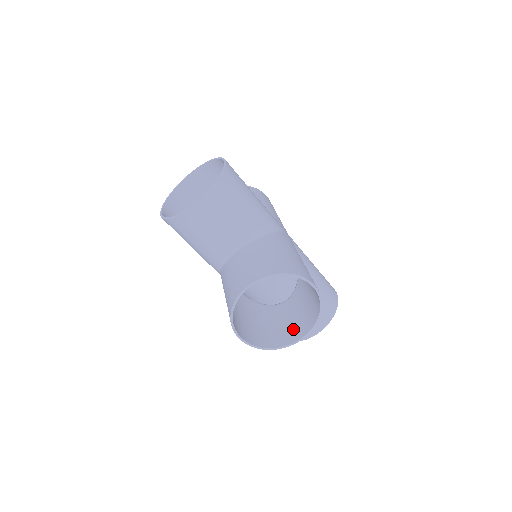
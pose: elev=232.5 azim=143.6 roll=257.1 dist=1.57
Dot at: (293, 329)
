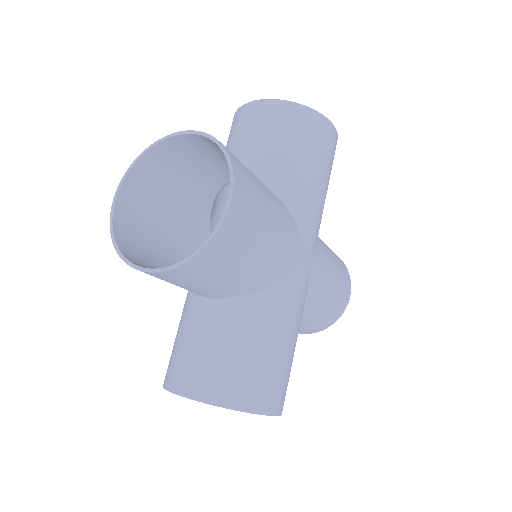
Dot at: occluded
